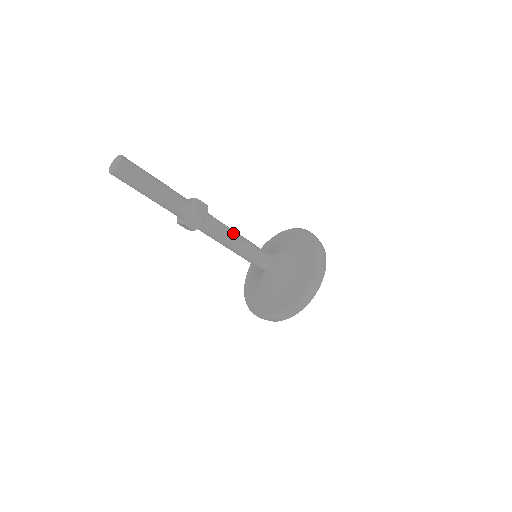
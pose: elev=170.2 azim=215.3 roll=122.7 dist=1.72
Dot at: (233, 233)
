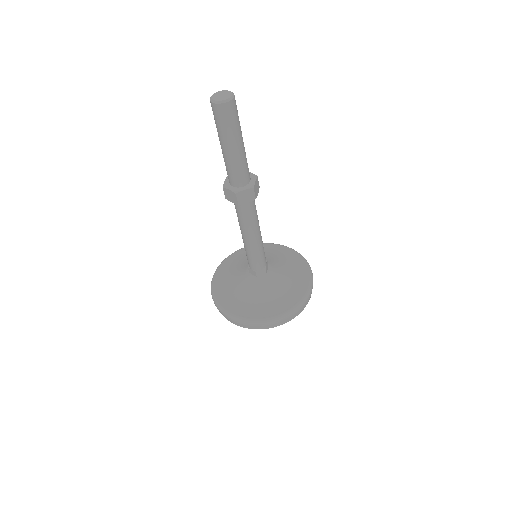
Dot at: (253, 231)
